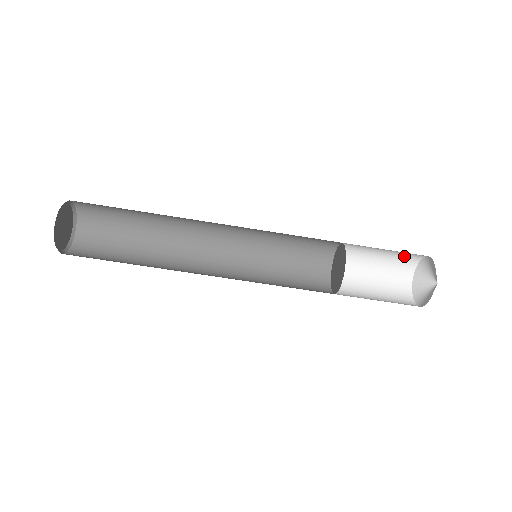
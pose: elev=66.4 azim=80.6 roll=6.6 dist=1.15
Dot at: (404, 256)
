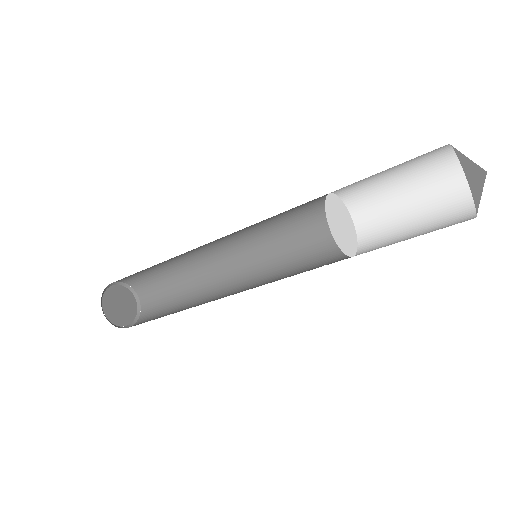
Dot at: occluded
